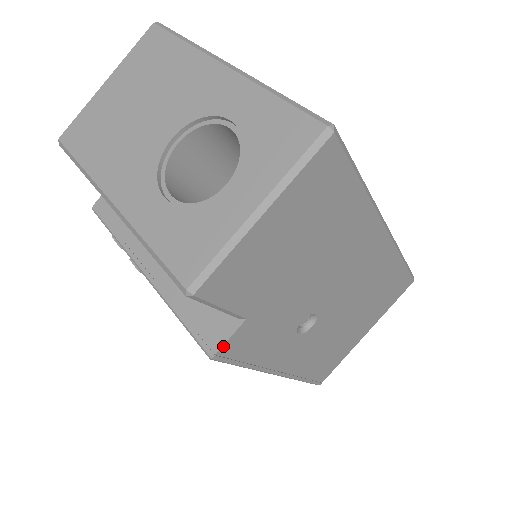
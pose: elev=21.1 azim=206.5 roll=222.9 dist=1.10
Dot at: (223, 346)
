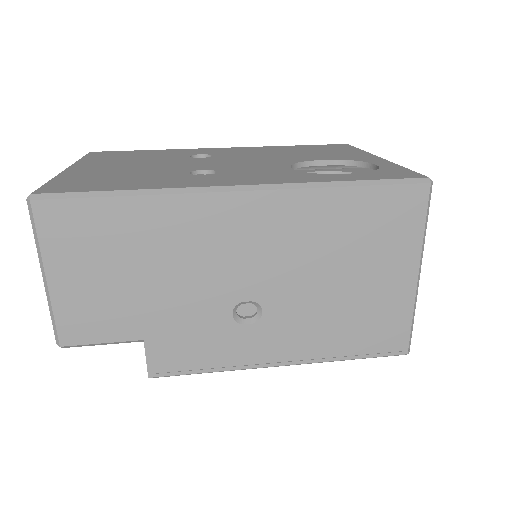
Dot at: (148, 366)
